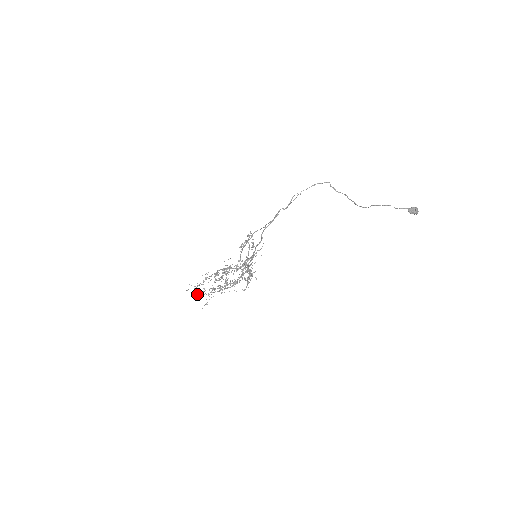
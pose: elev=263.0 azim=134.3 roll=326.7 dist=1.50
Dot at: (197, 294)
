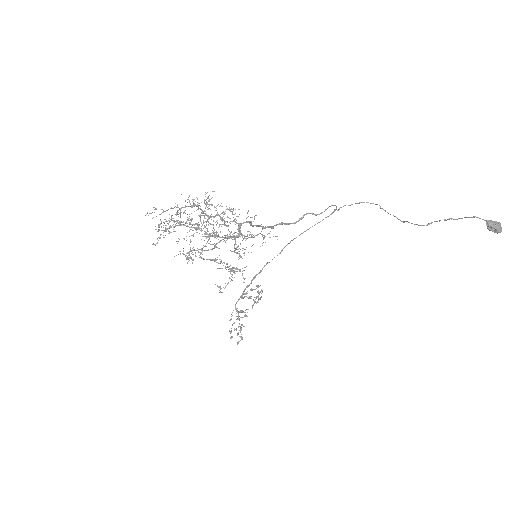
Dot at: (155, 229)
